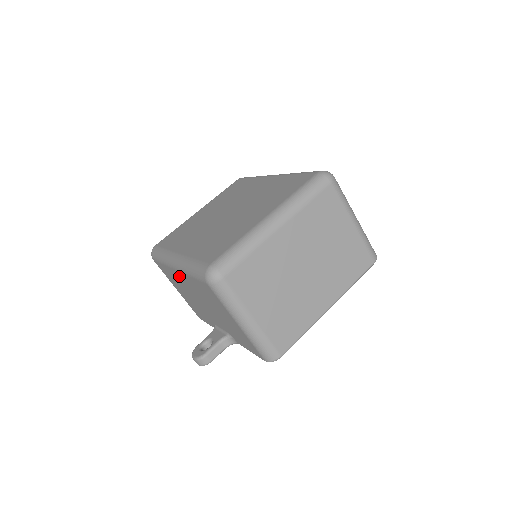
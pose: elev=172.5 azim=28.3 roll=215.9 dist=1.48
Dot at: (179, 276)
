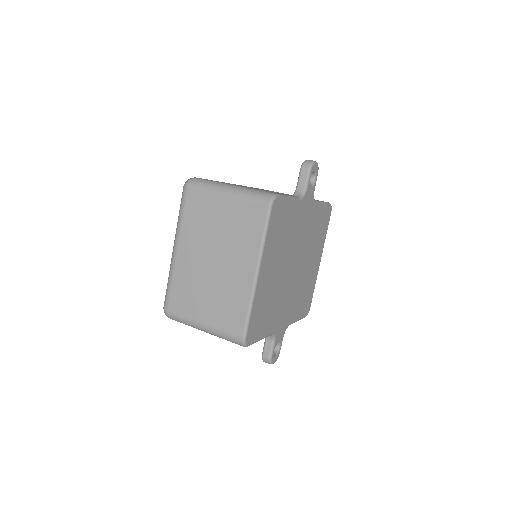
Dot at: occluded
